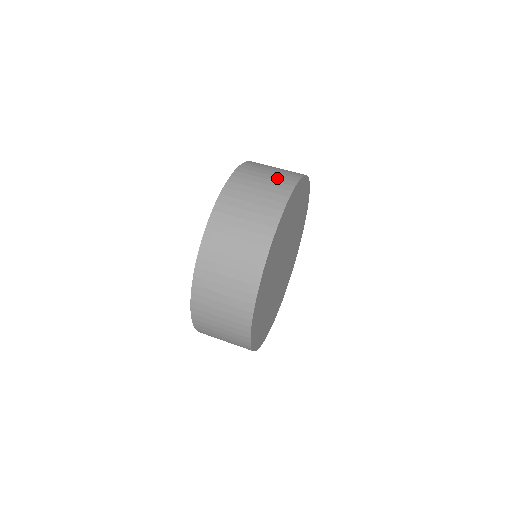
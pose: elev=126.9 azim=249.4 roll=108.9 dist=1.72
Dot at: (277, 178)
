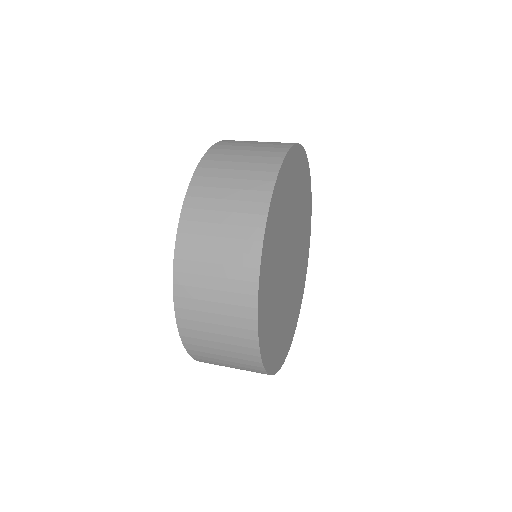
Dot at: occluded
